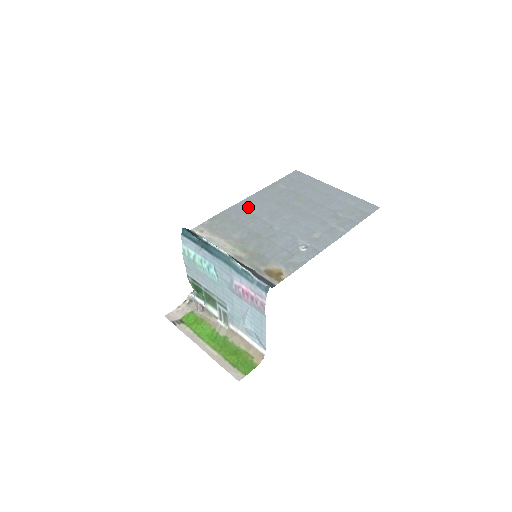
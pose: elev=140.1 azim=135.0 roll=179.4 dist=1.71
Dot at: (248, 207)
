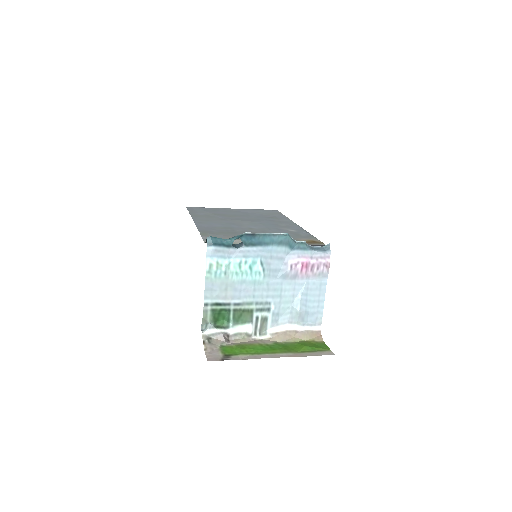
Dot at: (209, 225)
